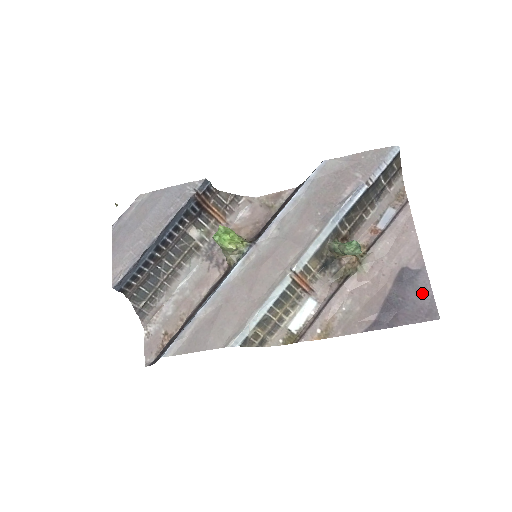
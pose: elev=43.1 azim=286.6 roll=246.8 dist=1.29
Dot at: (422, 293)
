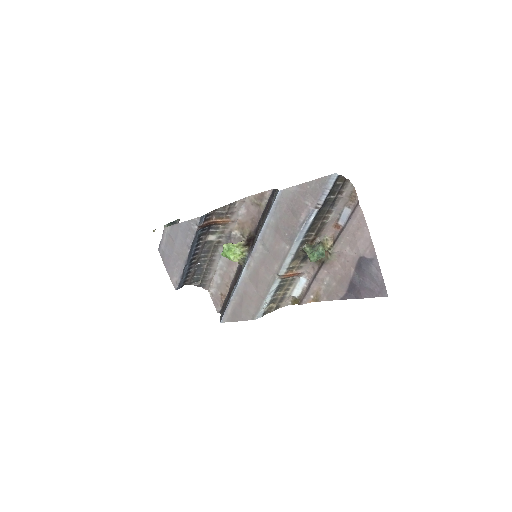
Dot at: (375, 277)
